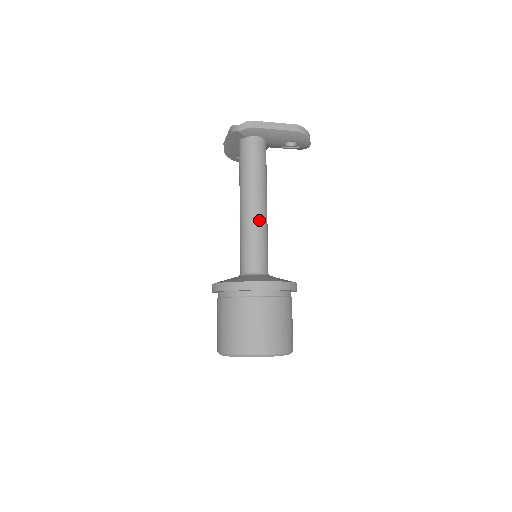
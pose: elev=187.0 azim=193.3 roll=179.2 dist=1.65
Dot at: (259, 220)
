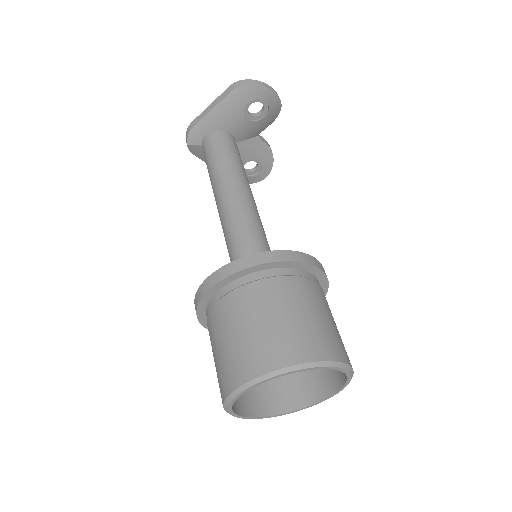
Dot at: (230, 210)
